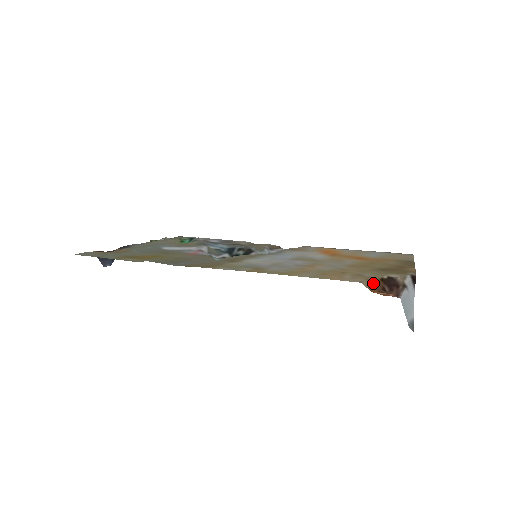
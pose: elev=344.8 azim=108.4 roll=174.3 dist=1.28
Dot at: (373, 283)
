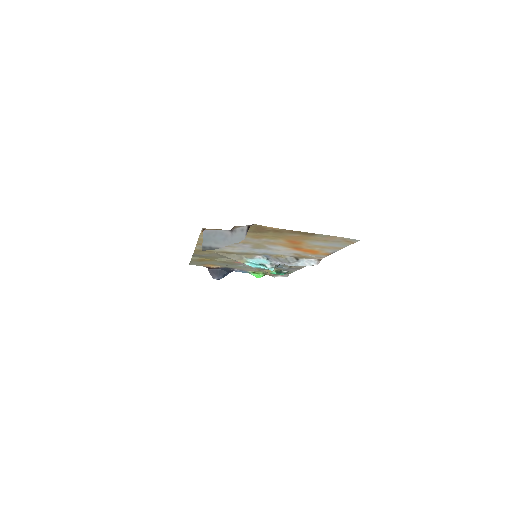
Dot at: occluded
